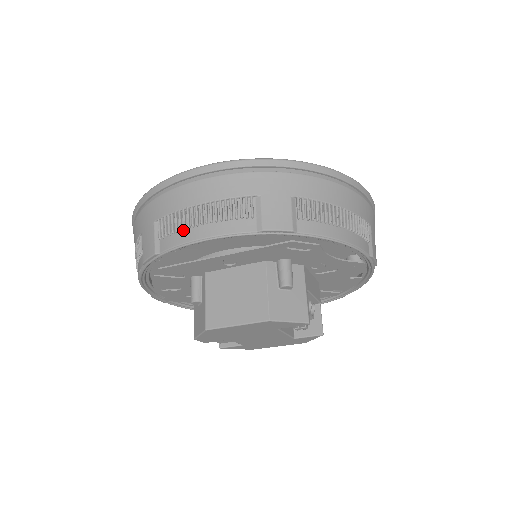
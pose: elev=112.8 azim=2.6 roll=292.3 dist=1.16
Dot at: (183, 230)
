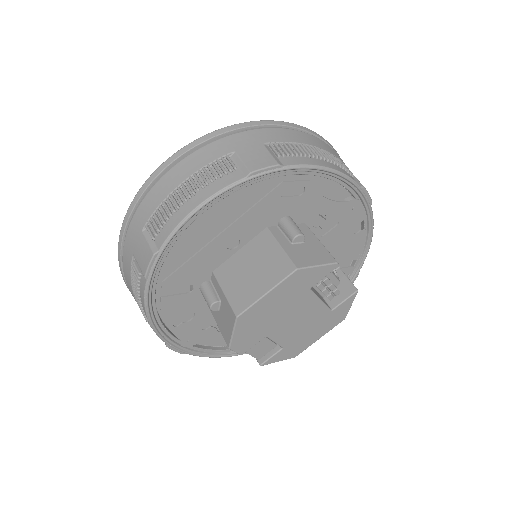
Dot at: (174, 214)
